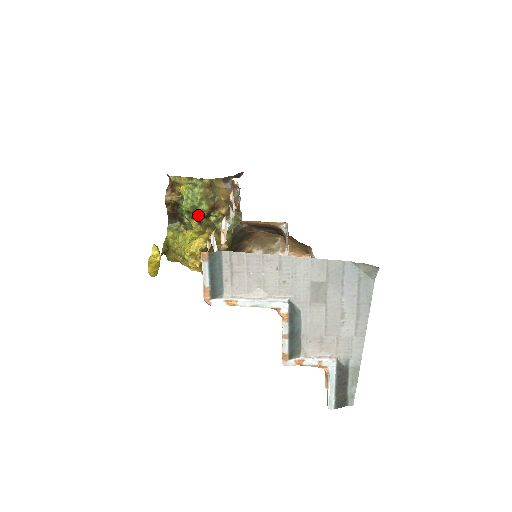
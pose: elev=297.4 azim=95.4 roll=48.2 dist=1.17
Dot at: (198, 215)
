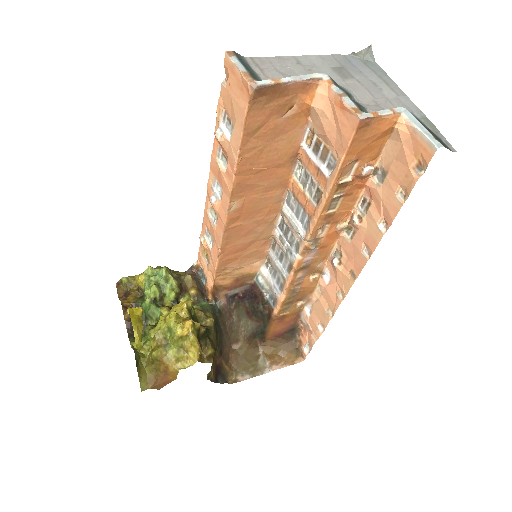
Dot at: (166, 304)
